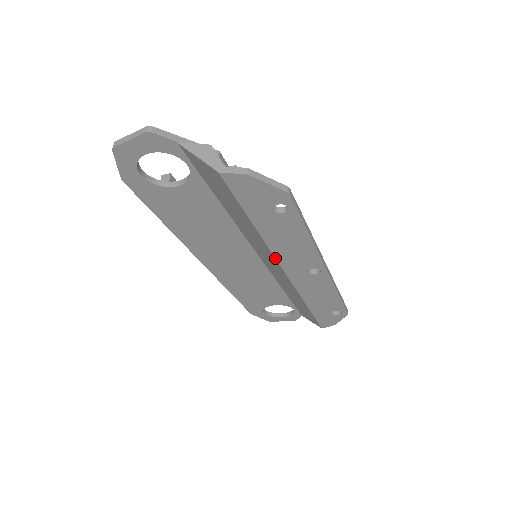
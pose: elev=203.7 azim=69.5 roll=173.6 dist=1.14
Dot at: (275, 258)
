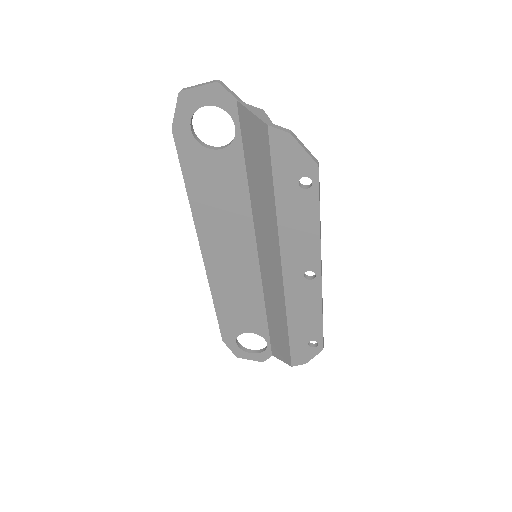
Dot at: (279, 248)
